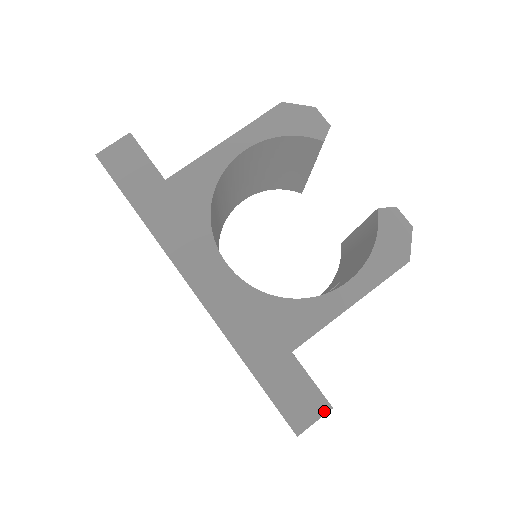
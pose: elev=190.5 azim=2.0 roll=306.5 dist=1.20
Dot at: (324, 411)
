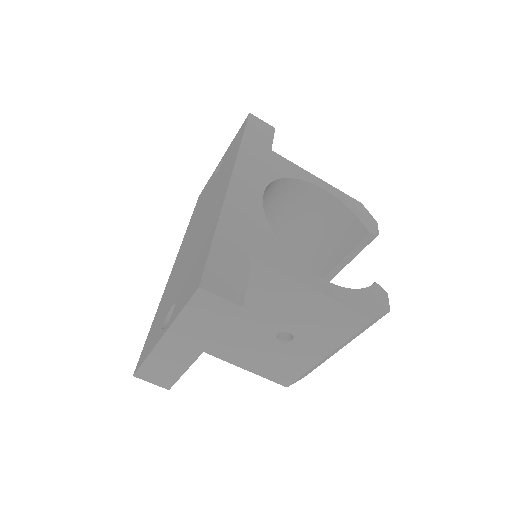
Dot at: (235, 301)
